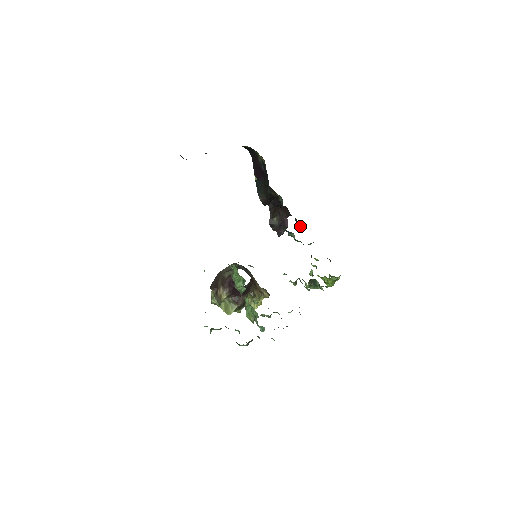
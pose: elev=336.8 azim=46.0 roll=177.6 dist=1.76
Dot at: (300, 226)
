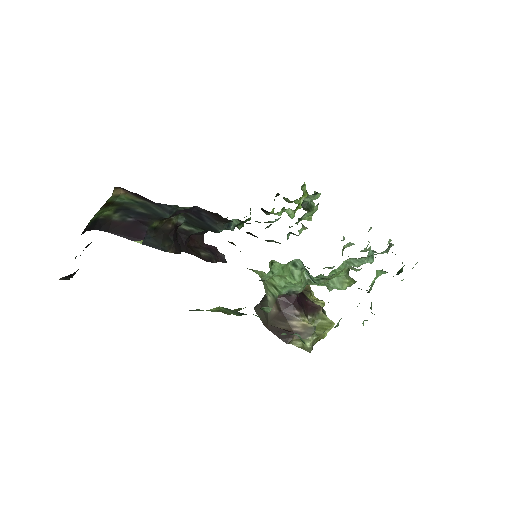
Dot at: occluded
